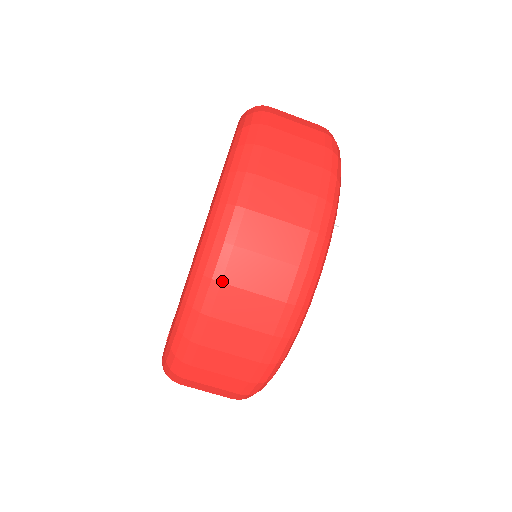
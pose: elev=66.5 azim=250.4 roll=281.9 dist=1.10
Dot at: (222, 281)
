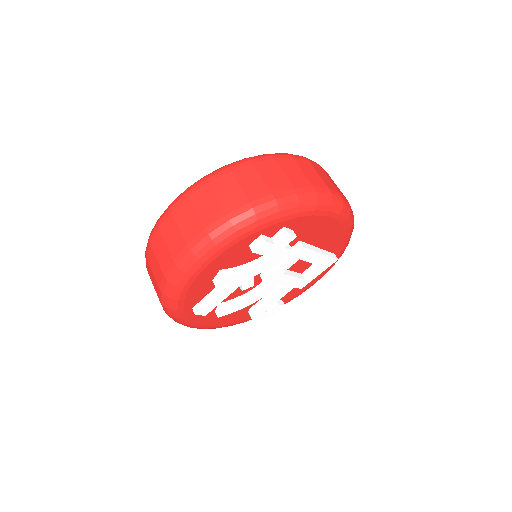
Dot at: (172, 211)
